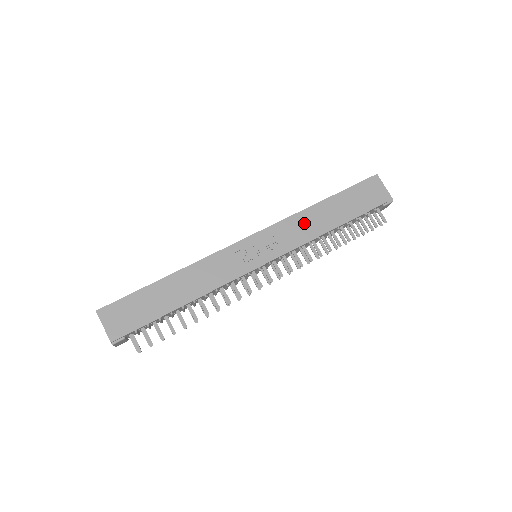
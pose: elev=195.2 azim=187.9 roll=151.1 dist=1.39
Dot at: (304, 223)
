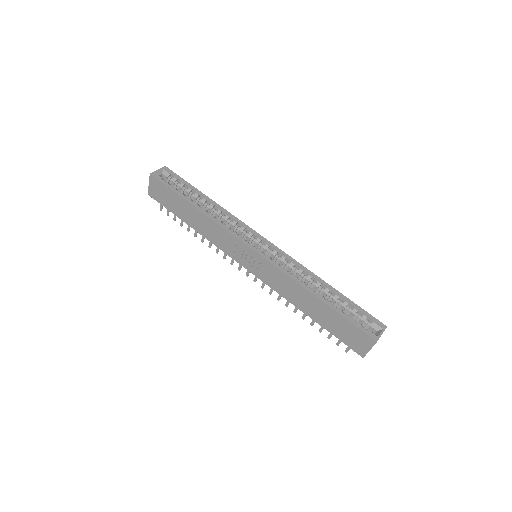
Dot at: (292, 289)
